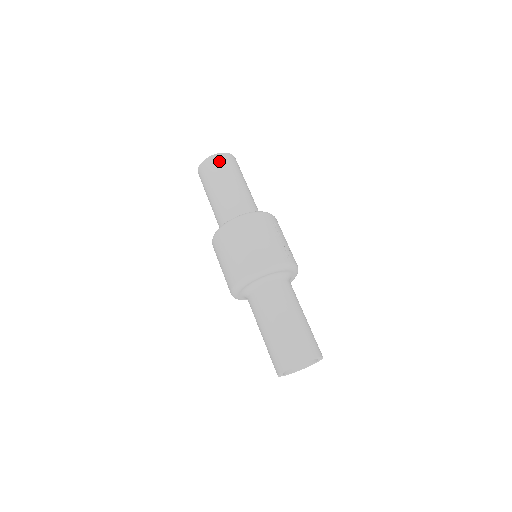
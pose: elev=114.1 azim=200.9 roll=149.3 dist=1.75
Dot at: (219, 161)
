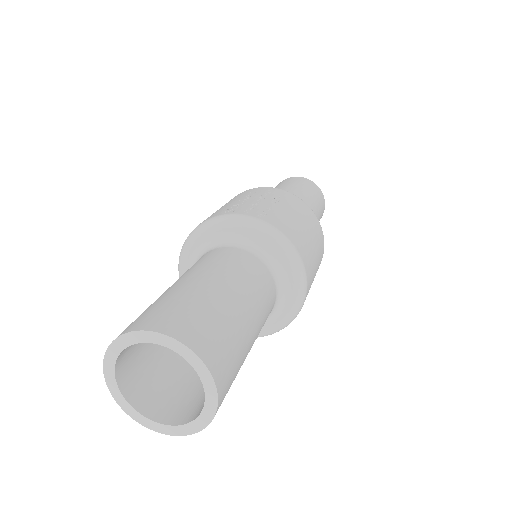
Dot at: occluded
